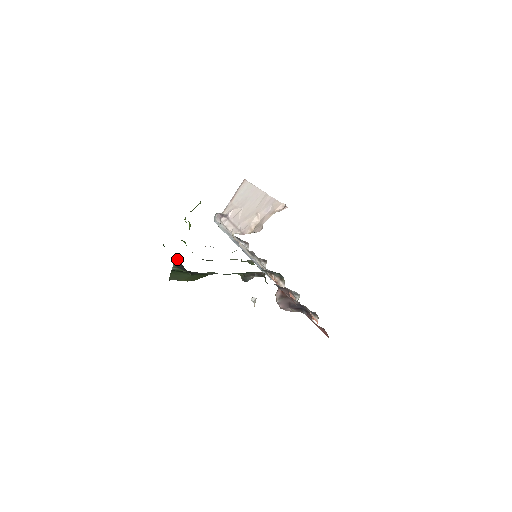
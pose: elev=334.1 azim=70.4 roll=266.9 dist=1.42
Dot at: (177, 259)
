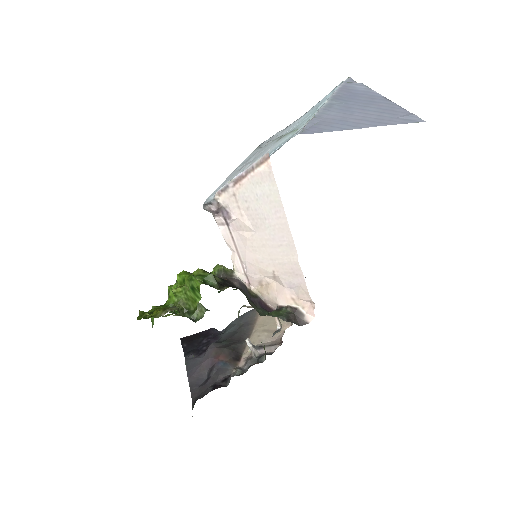
Dot at: occluded
